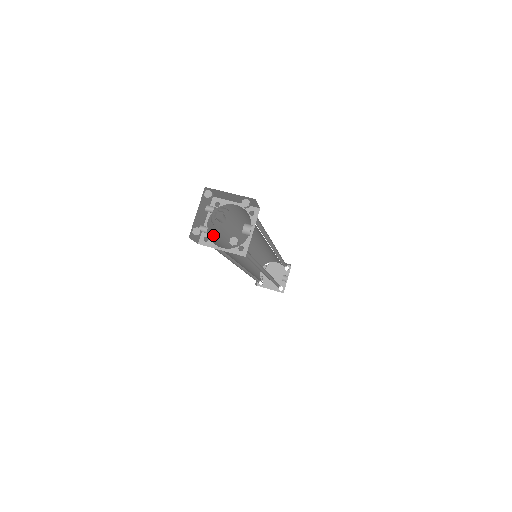
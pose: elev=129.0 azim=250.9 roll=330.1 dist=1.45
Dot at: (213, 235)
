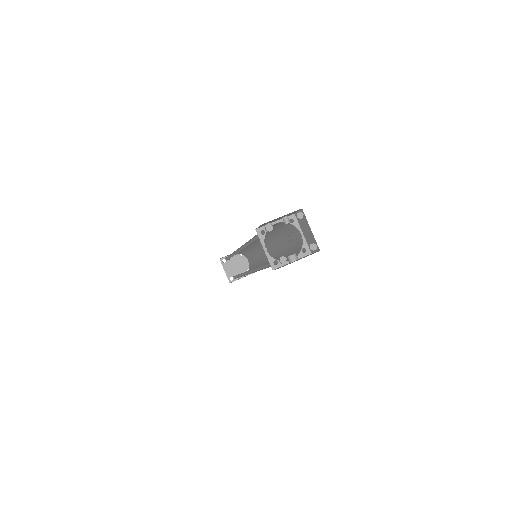
Dot at: occluded
